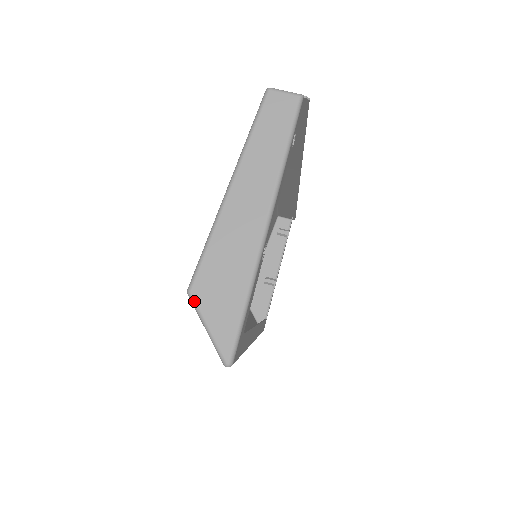
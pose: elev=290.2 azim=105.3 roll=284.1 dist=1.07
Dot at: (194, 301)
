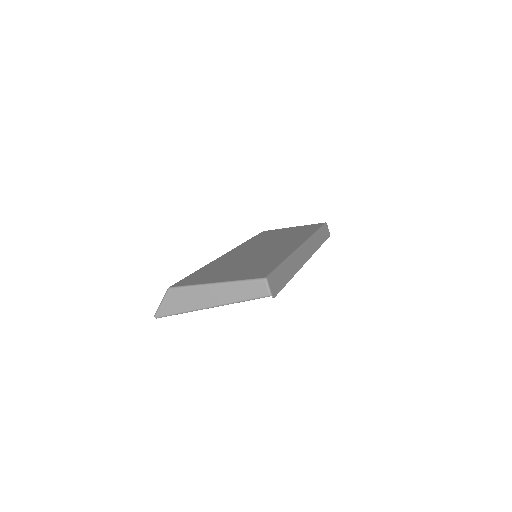
Dot at: (167, 293)
